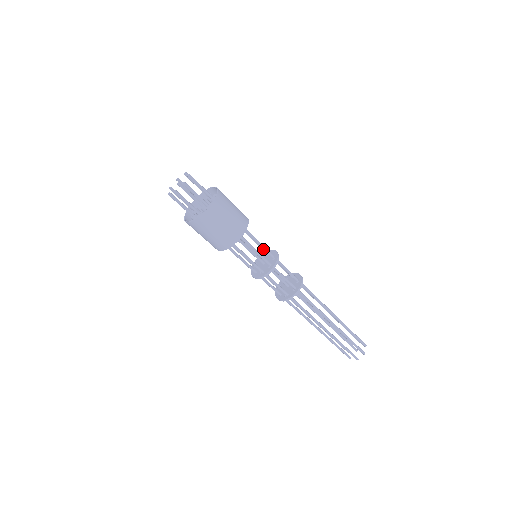
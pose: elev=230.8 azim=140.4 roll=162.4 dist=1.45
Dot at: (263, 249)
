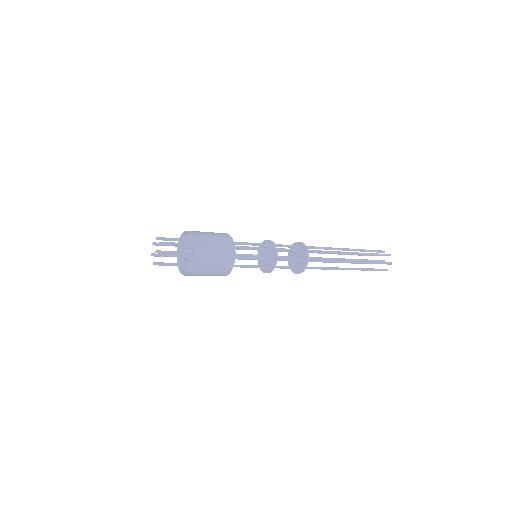
Dot at: occluded
